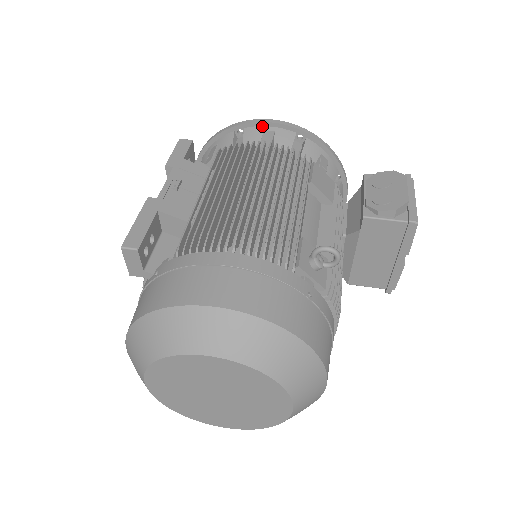
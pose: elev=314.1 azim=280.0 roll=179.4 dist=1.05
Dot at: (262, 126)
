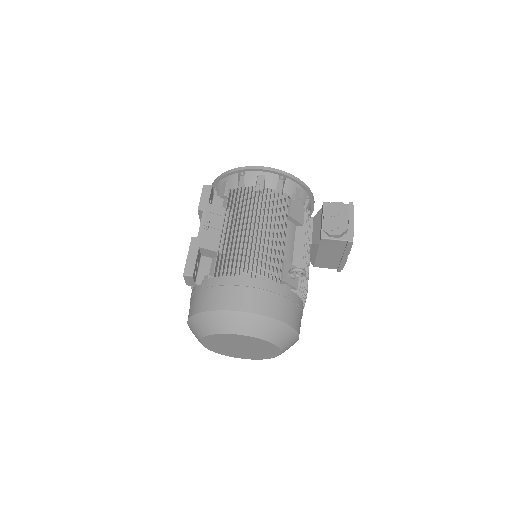
Dot at: (257, 171)
